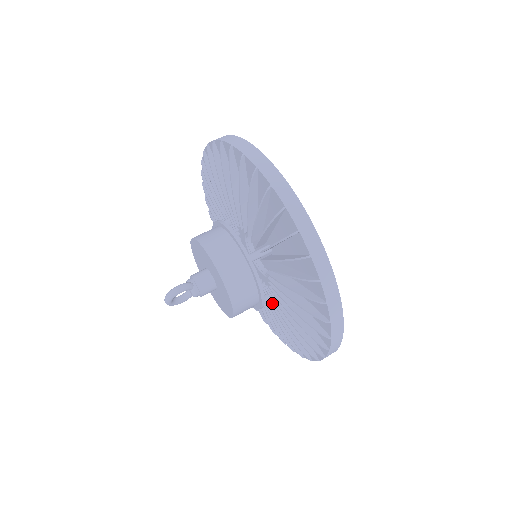
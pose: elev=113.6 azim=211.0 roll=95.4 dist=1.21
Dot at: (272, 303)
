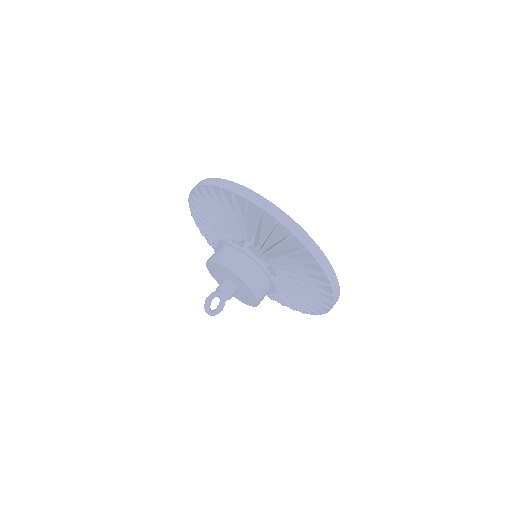
Dot at: (282, 279)
